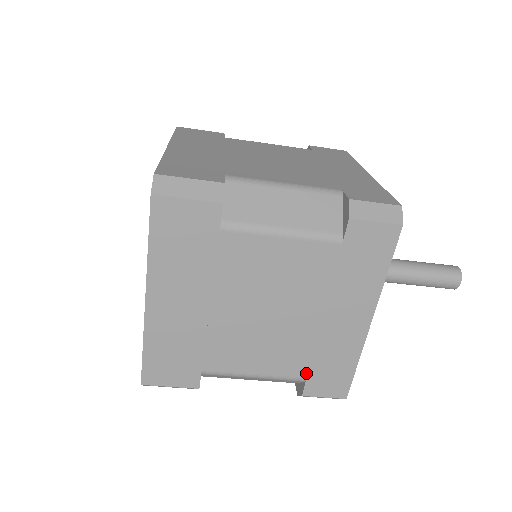
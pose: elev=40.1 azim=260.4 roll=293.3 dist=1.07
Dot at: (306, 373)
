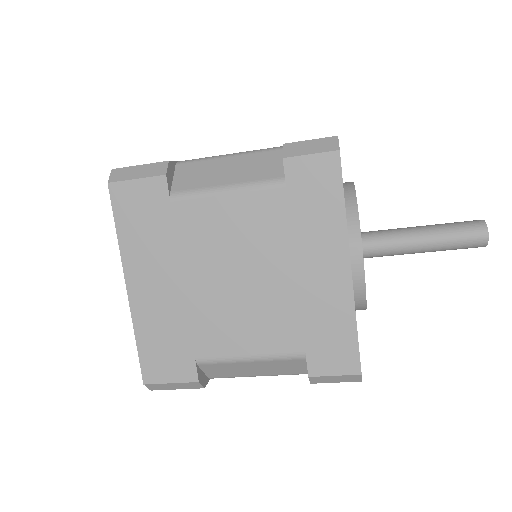
Dot at: occluded
